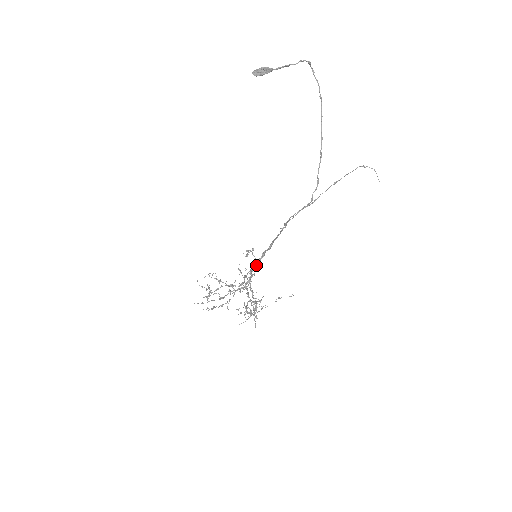
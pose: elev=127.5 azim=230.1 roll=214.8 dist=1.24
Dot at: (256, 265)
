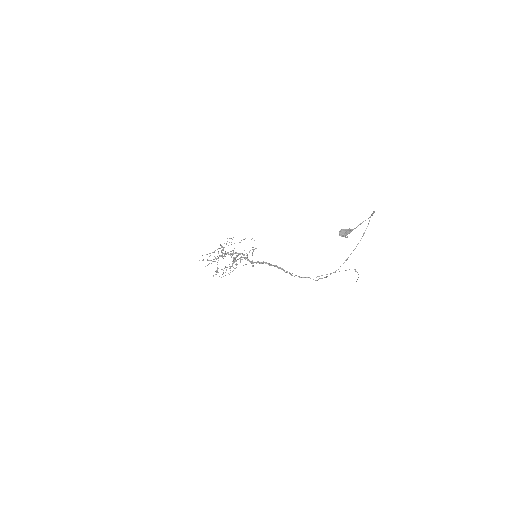
Dot at: (253, 263)
